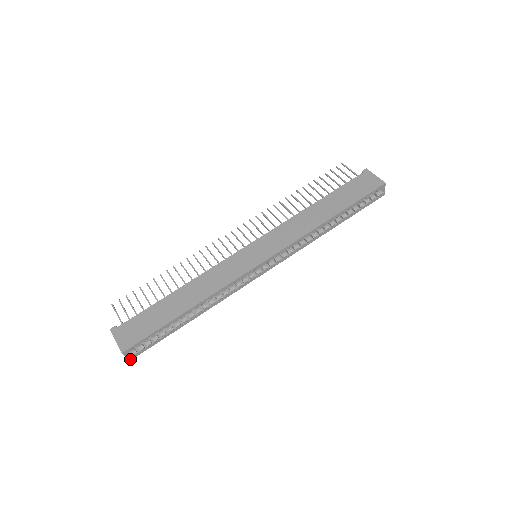
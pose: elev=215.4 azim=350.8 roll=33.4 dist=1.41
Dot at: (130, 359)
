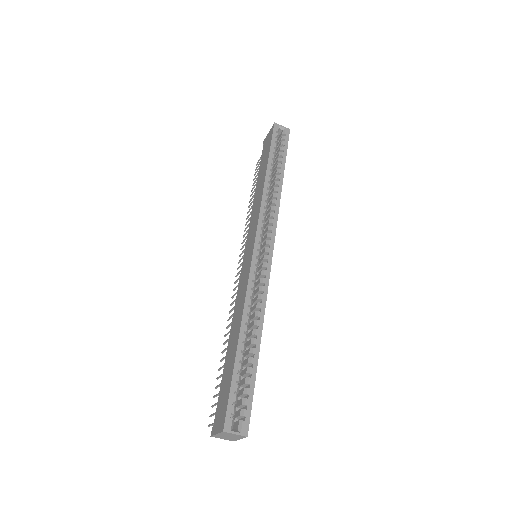
Dot at: (245, 435)
